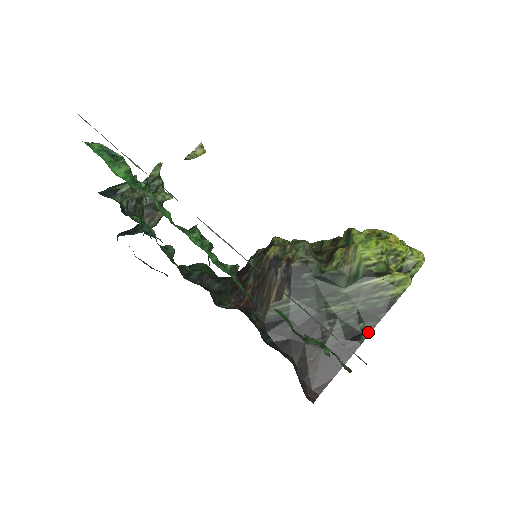
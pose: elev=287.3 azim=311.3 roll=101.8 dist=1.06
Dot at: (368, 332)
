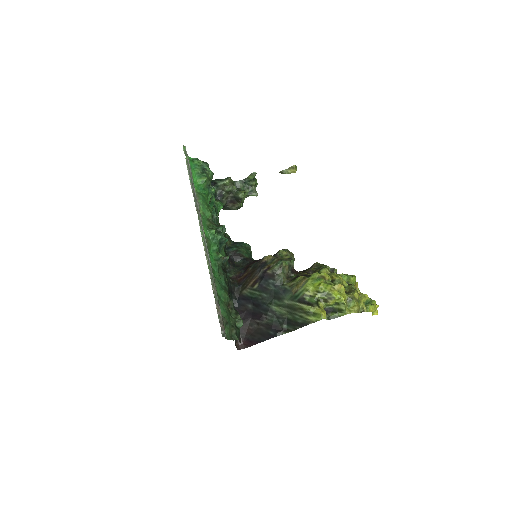
Dot at: (286, 332)
